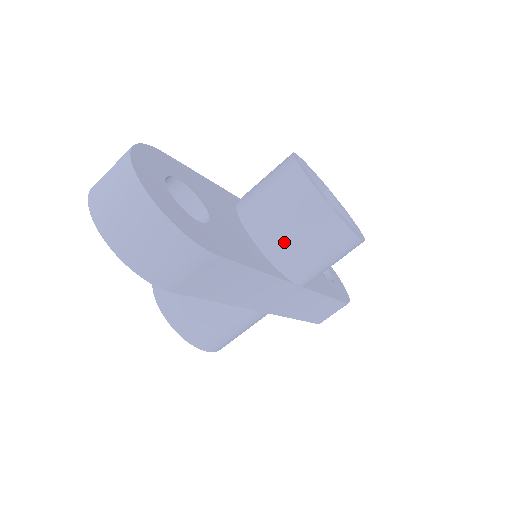
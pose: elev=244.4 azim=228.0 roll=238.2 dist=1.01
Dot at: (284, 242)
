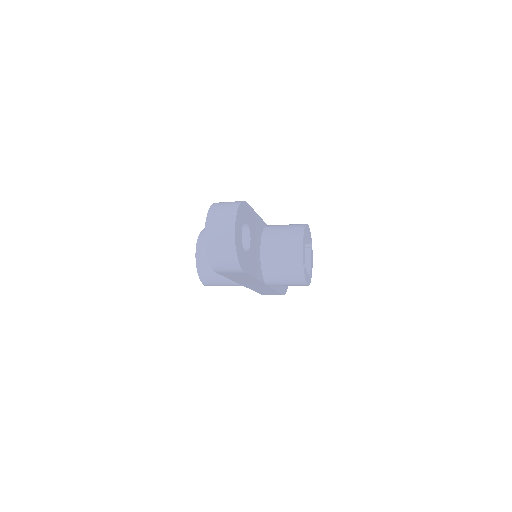
Dot at: (274, 268)
